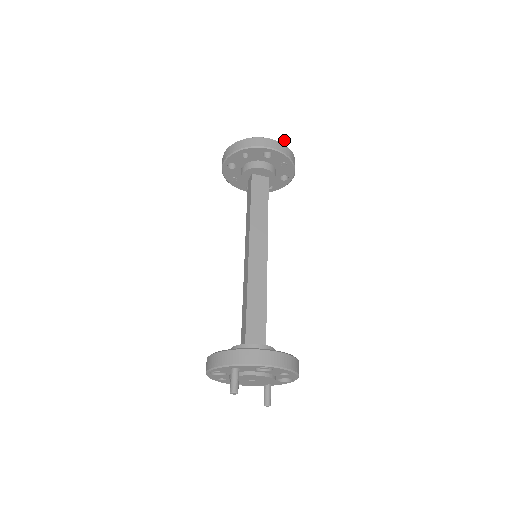
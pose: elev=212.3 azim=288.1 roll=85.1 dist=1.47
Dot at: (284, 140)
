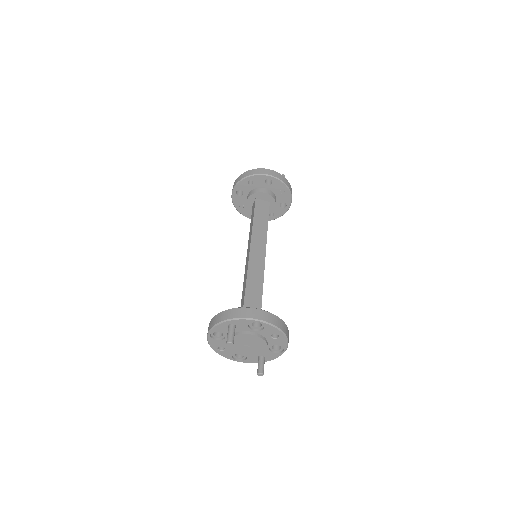
Dot at: (283, 175)
